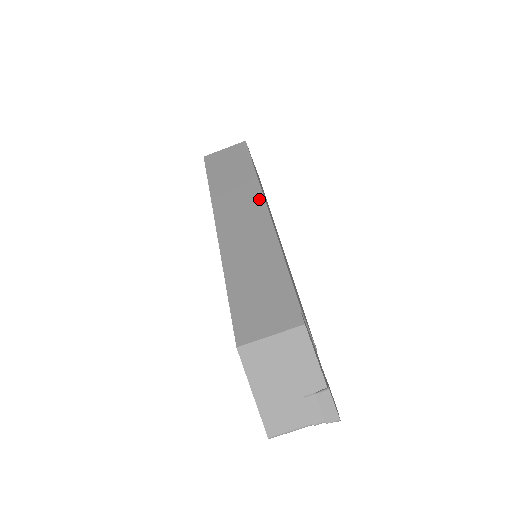
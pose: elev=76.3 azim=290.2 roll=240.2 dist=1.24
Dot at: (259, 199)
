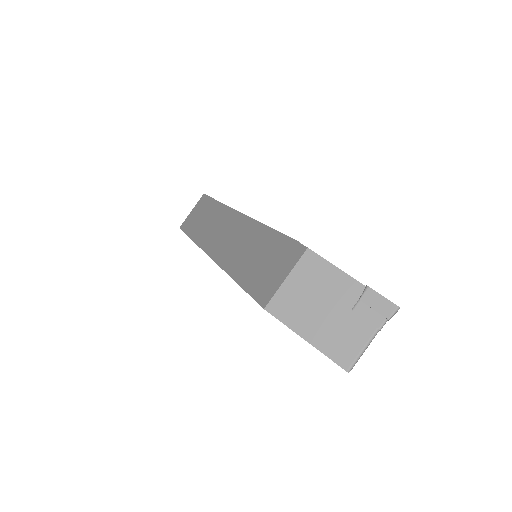
Dot at: (231, 213)
